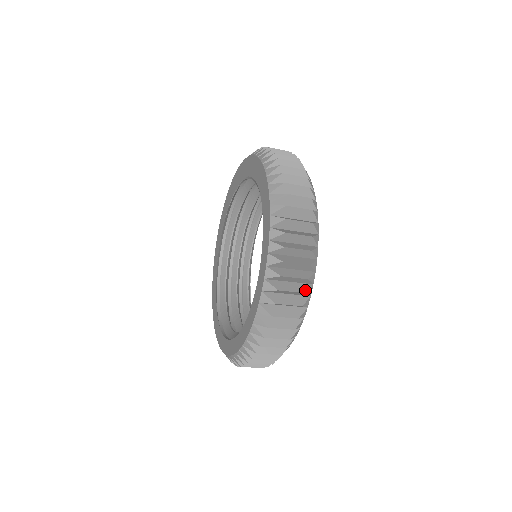
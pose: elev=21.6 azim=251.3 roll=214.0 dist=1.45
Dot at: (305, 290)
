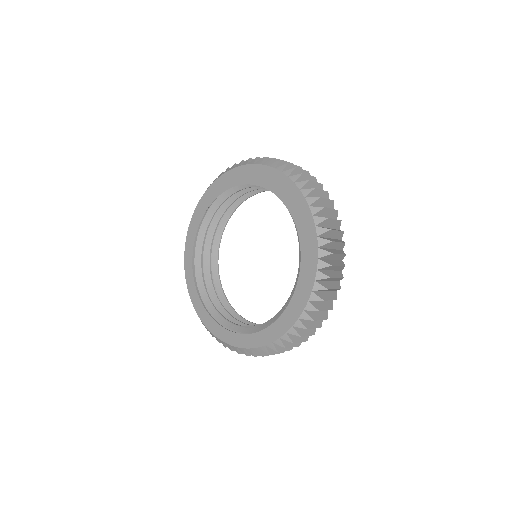
Dot at: occluded
